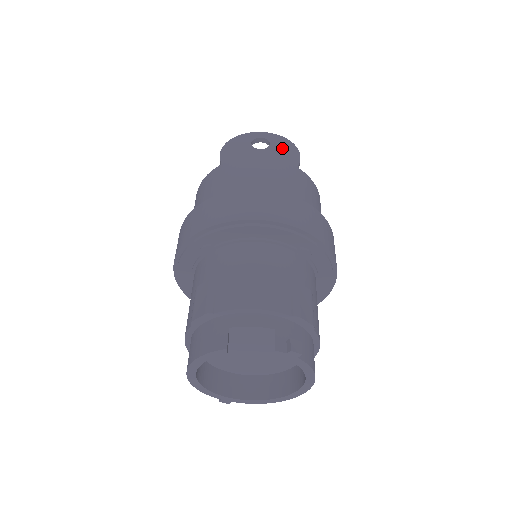
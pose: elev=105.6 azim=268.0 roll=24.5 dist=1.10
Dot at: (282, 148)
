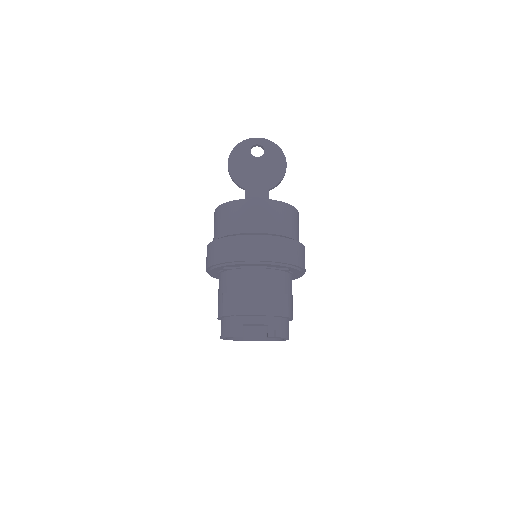
Dot at: (273, 156)
